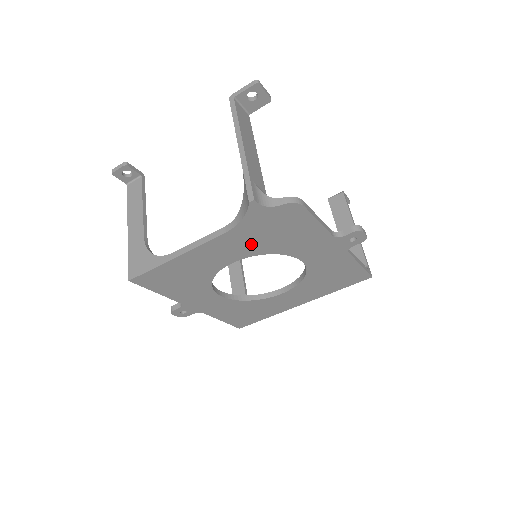
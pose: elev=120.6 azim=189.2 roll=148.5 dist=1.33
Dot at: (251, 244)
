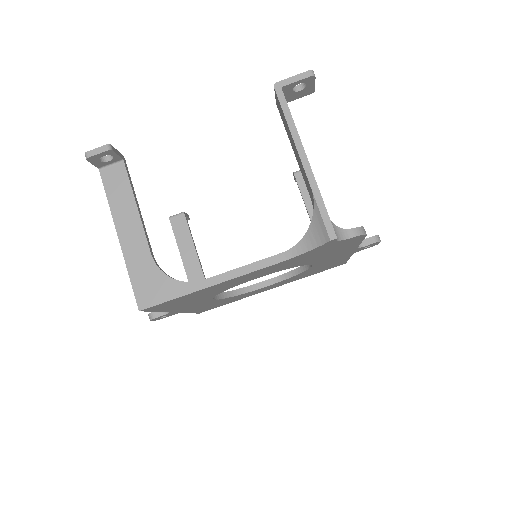
Dot at: (290, 264)
